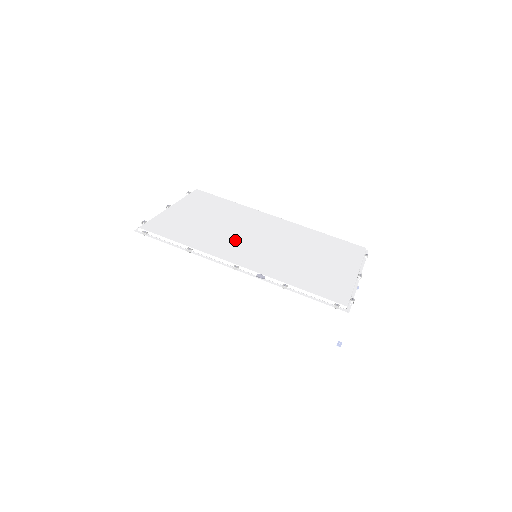
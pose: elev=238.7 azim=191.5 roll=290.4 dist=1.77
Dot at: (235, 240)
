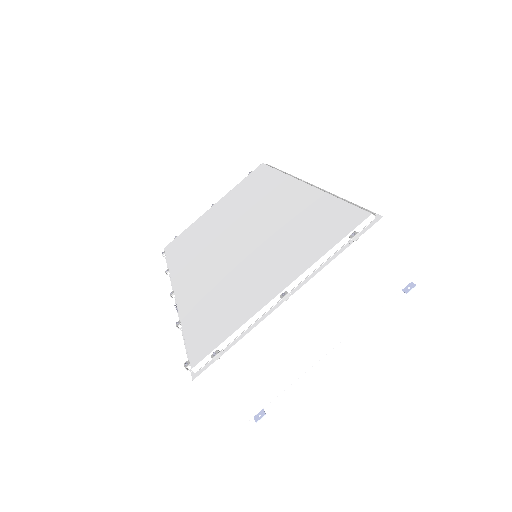
Dot at: (211, 247)
